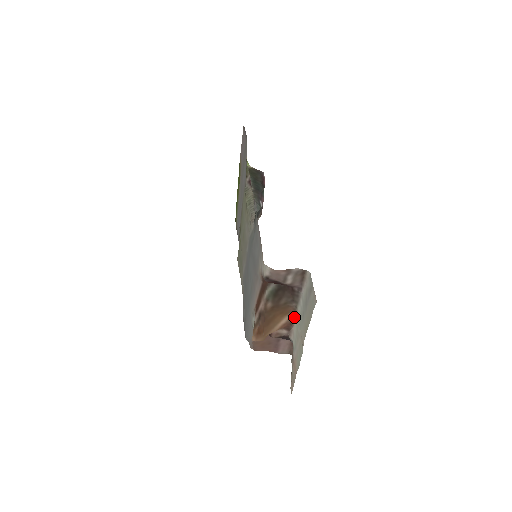
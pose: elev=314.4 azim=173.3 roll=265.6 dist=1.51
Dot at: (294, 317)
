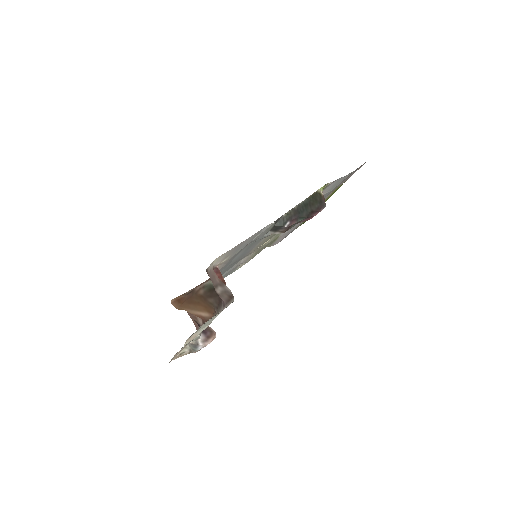
Dot at: occluded
